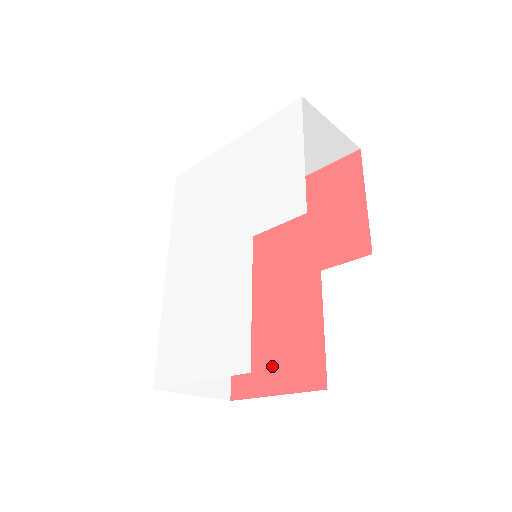
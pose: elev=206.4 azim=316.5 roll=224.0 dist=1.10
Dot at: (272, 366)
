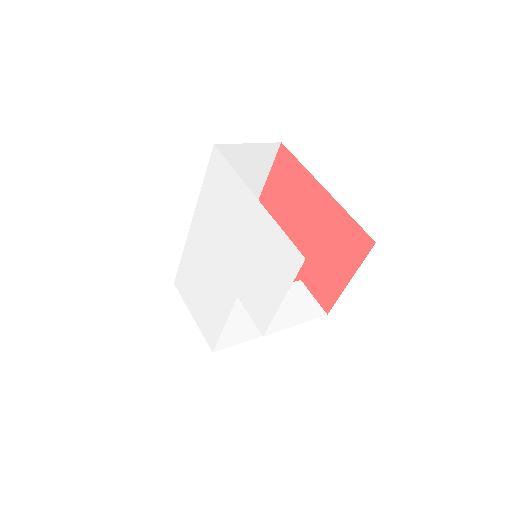
Dot at: occluded
